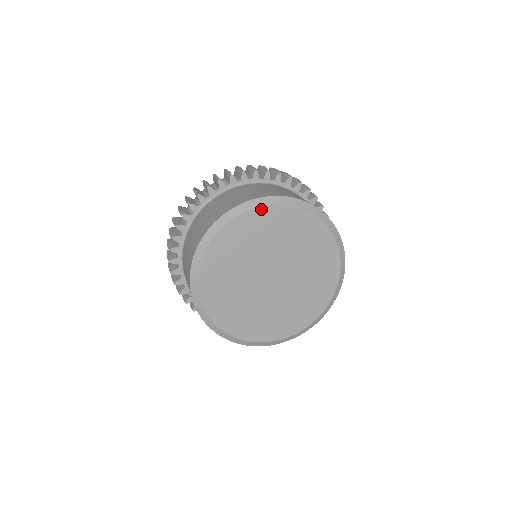
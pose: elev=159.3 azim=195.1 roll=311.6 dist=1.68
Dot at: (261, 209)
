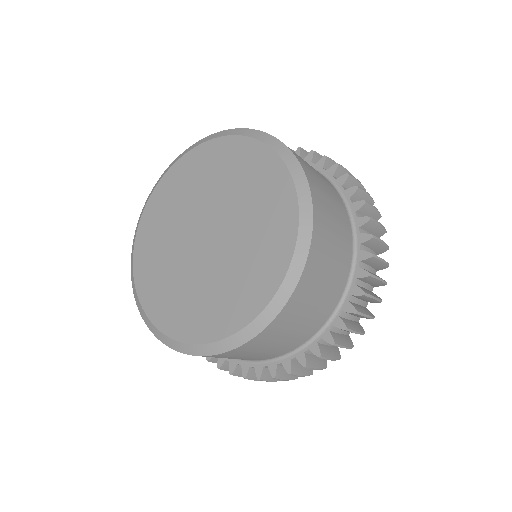
Dot at: (217, 141)
